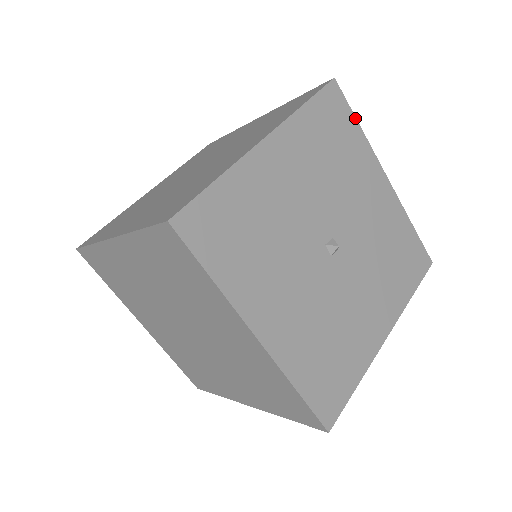
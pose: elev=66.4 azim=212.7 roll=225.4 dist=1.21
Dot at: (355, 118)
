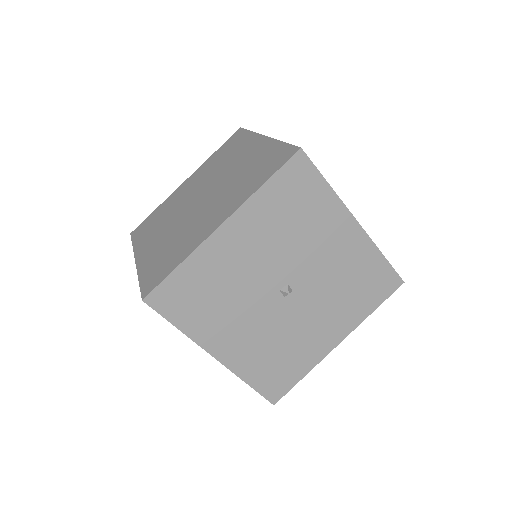
Dot at: (323, 178)
